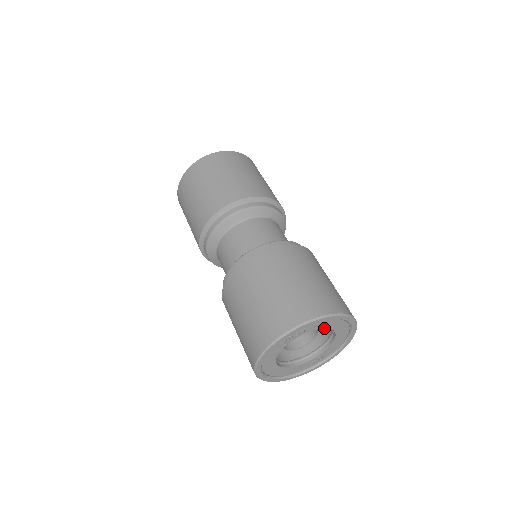
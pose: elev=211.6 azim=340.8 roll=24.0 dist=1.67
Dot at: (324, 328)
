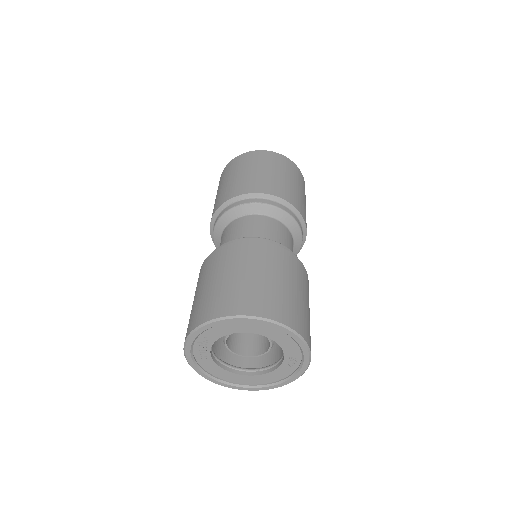
Dot at: occluded
